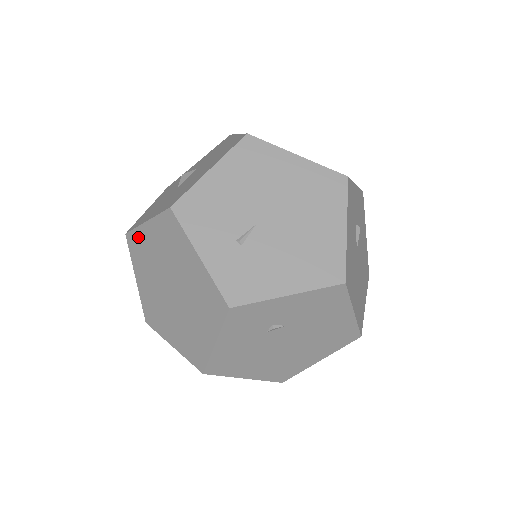
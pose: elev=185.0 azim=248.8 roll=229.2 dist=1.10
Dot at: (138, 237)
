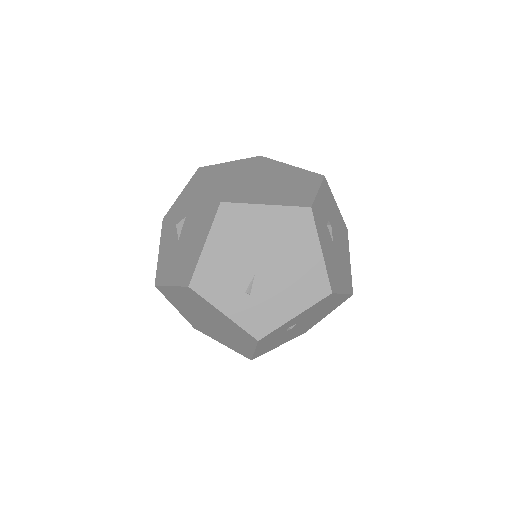
Dot at: (167, 291)
